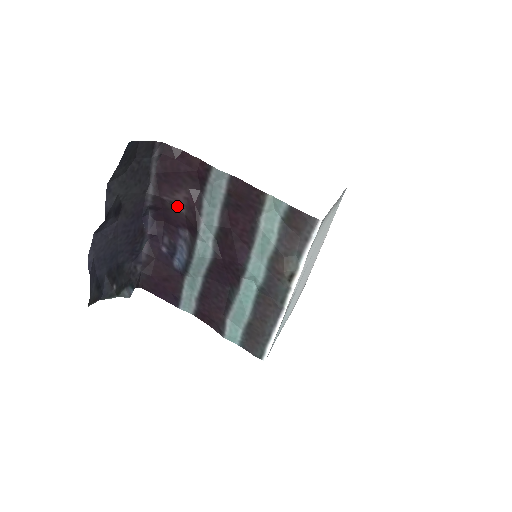
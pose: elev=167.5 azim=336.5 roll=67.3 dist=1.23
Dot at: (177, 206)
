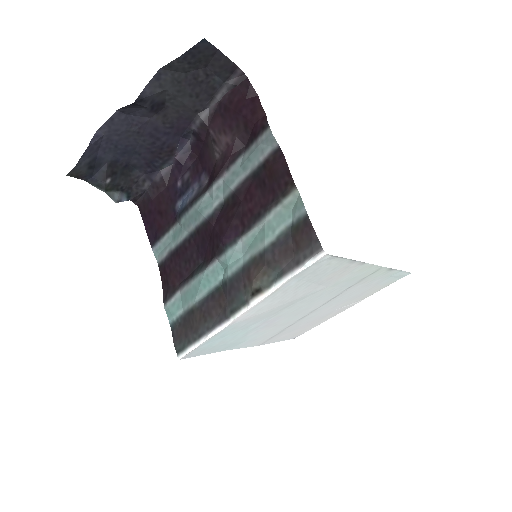
Dot at: (216, 147)
